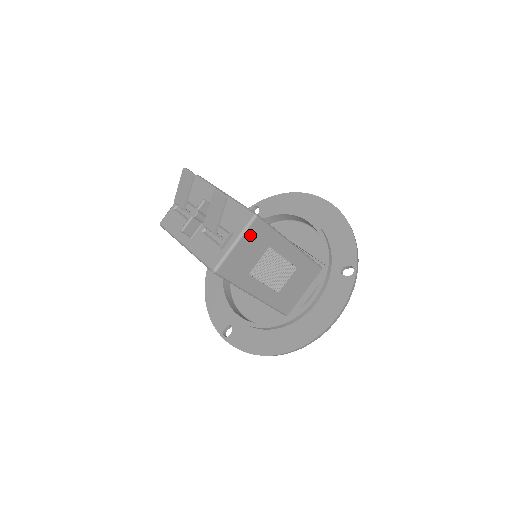
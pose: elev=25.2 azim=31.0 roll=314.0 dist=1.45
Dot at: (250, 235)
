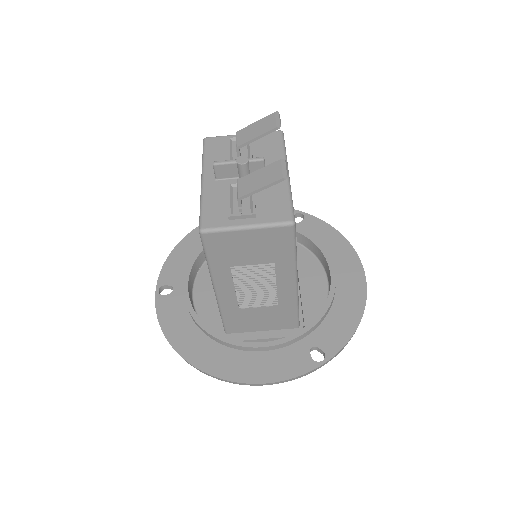
Dot at: (269, 235)
